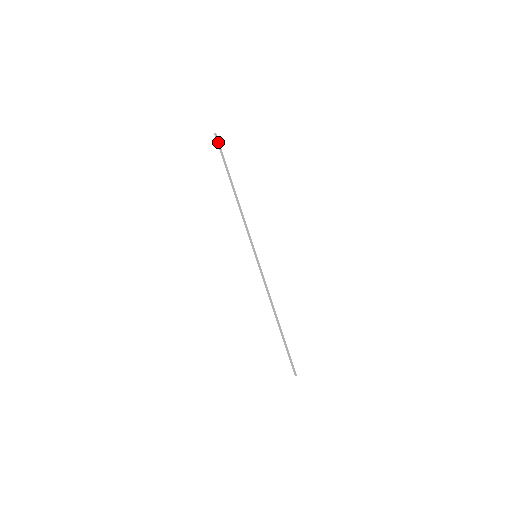
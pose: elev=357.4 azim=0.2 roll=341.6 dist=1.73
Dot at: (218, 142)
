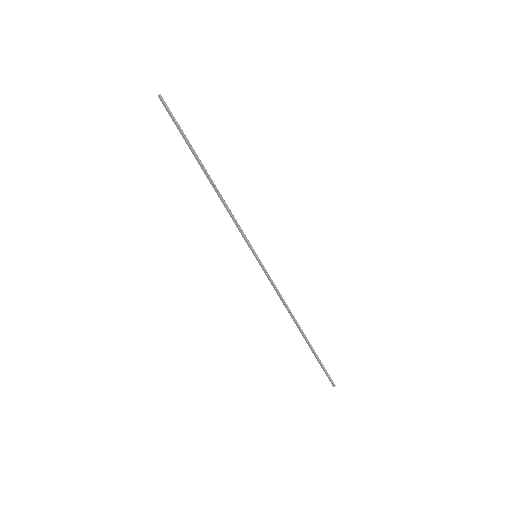
Dot at: (166, 108)
